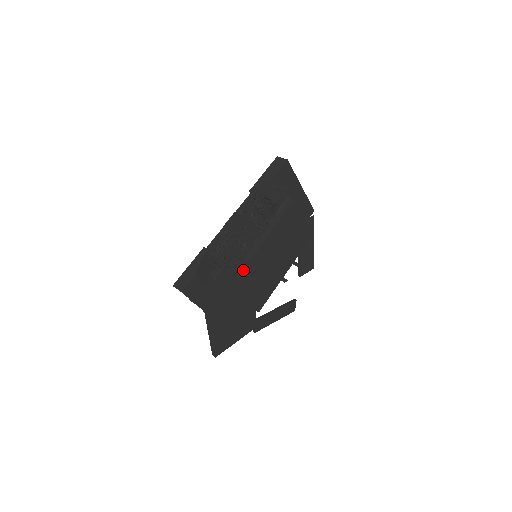
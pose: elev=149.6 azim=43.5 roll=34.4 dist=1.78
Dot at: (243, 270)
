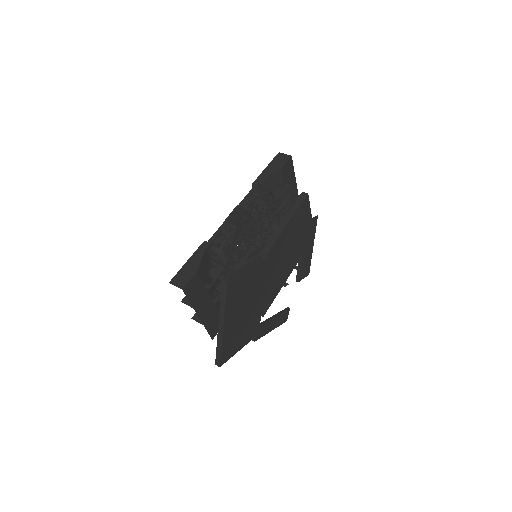
Dot at: (262, 263)
